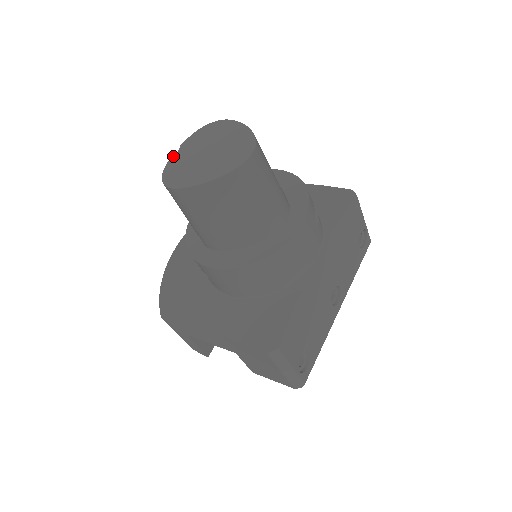
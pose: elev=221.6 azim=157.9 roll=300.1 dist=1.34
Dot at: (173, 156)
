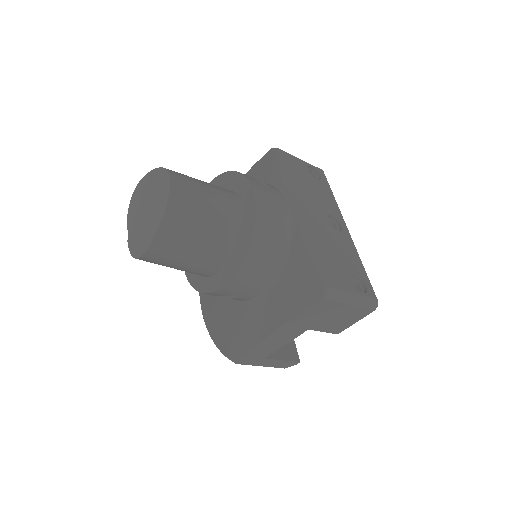
Dot at: (128, 239)
